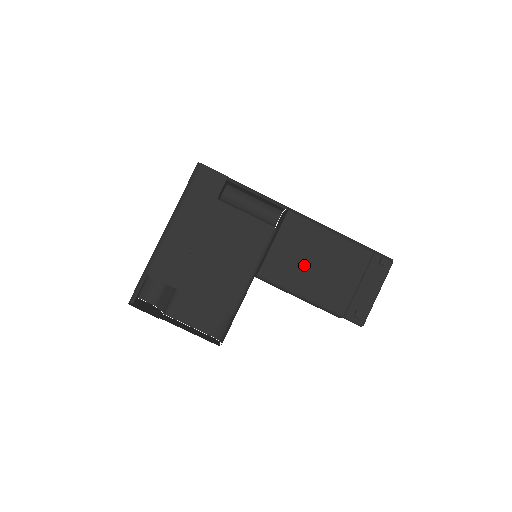
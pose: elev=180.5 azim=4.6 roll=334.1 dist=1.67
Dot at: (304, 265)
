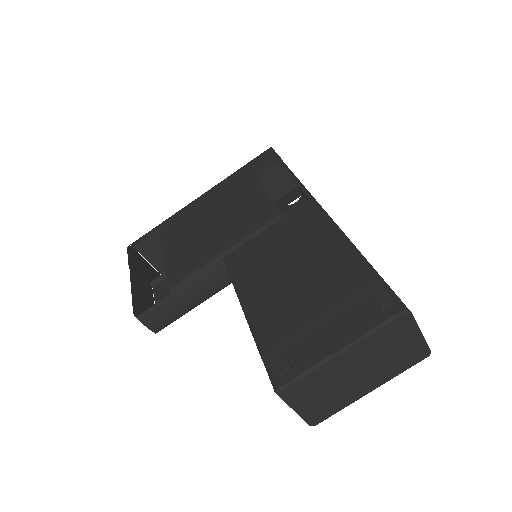
Dot at: (275, 264)
